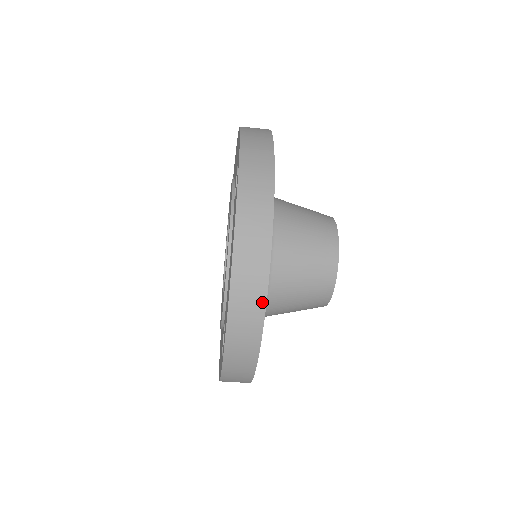
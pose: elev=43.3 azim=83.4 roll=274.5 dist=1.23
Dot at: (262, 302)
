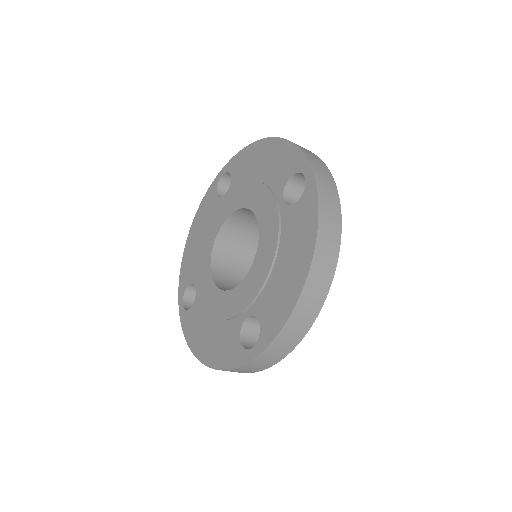
Dot at: (321, 302)
